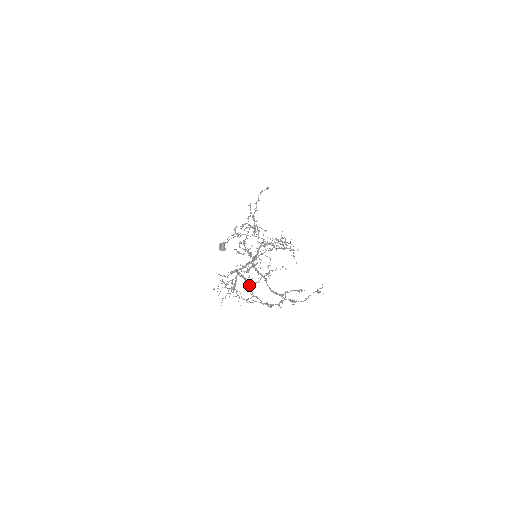
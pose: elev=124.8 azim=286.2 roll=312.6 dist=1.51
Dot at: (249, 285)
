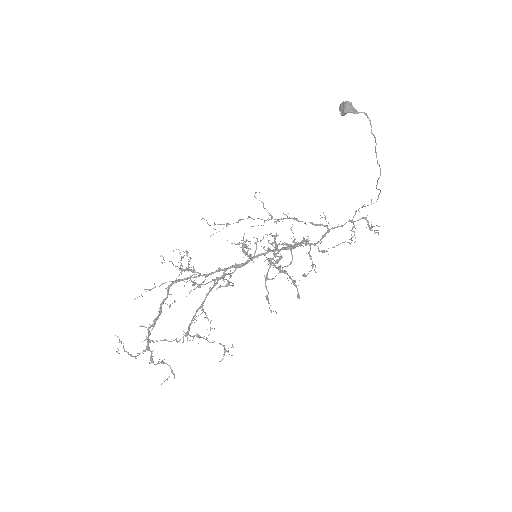
Dot at: (154, 322)
